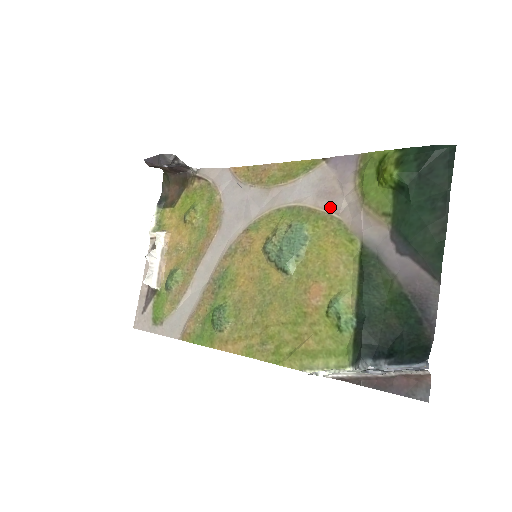
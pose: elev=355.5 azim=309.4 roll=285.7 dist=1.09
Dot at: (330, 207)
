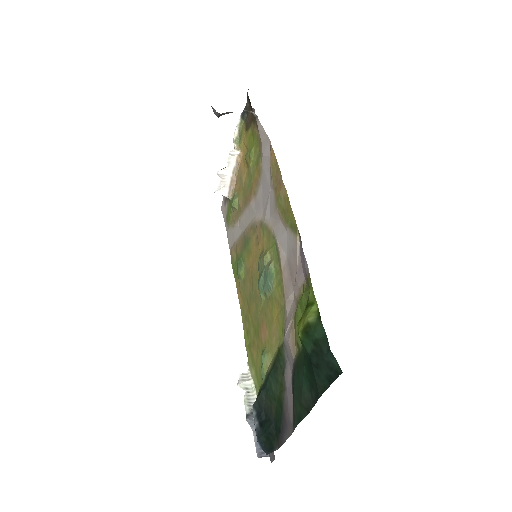
Dot at: (286, 286)
